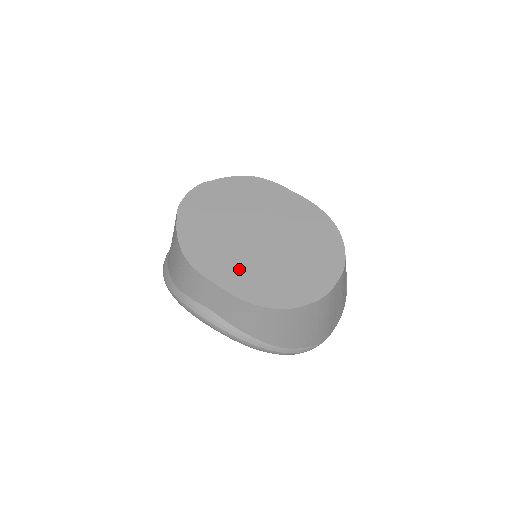
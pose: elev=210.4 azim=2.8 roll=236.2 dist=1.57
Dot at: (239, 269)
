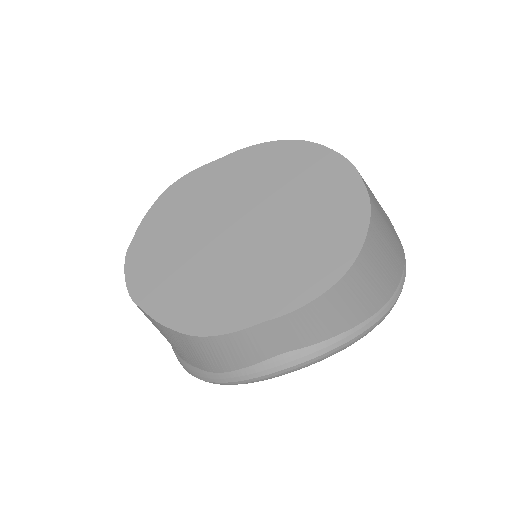
Dot at: (261, 283)
